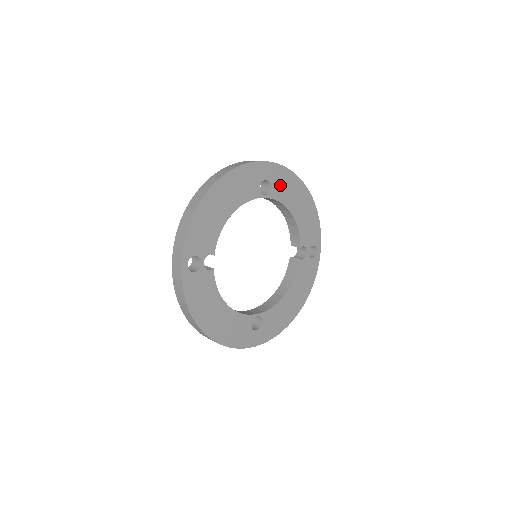
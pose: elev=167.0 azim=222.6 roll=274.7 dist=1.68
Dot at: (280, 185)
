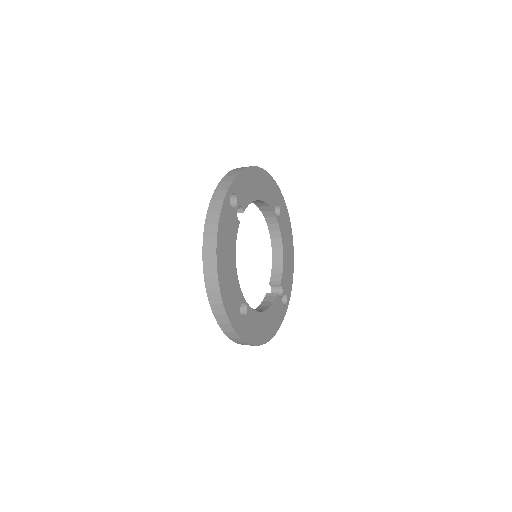
Dot at: (283, 221)
